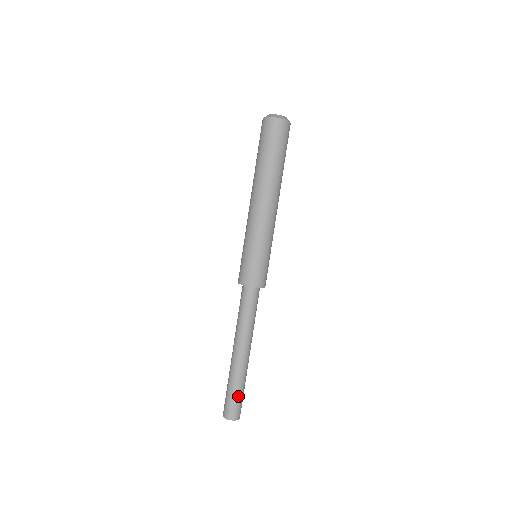
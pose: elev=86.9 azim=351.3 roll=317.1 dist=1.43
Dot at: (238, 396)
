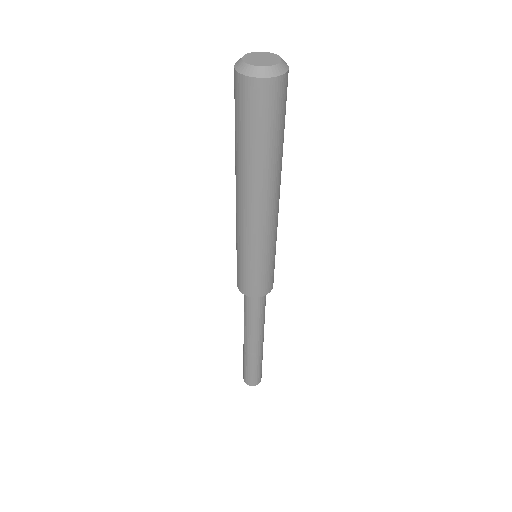
Dot at: (256, 371)
